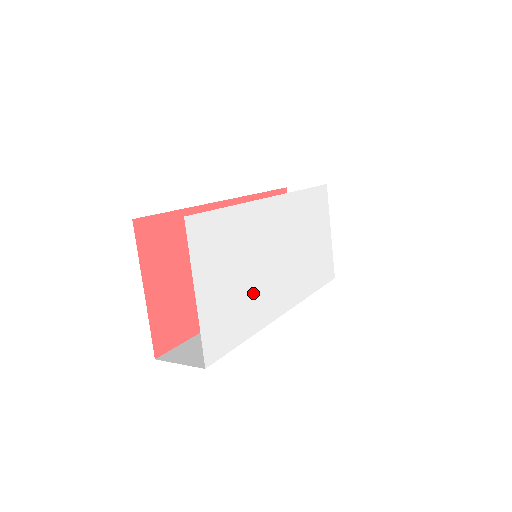
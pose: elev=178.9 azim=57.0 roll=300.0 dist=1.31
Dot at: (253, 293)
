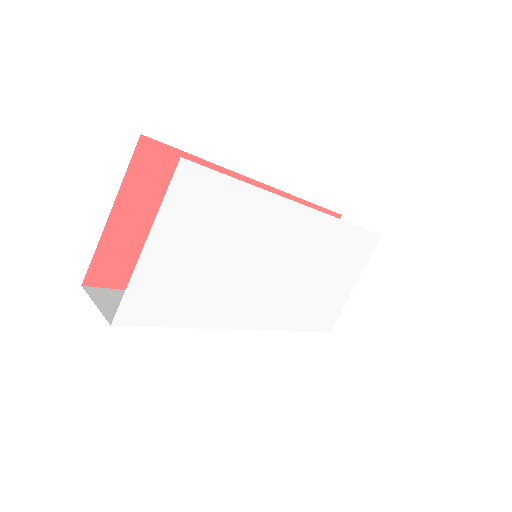
Dot at: (220, 287)
